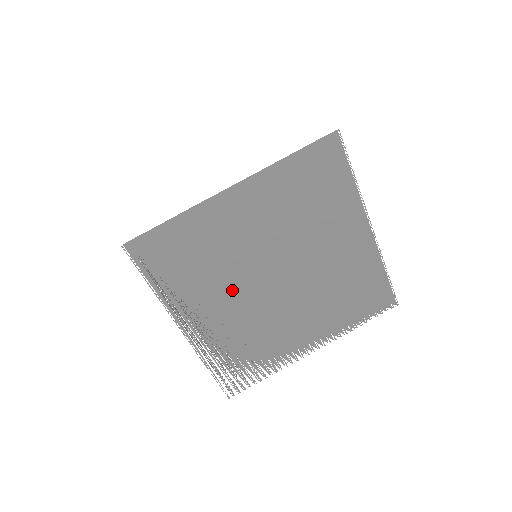
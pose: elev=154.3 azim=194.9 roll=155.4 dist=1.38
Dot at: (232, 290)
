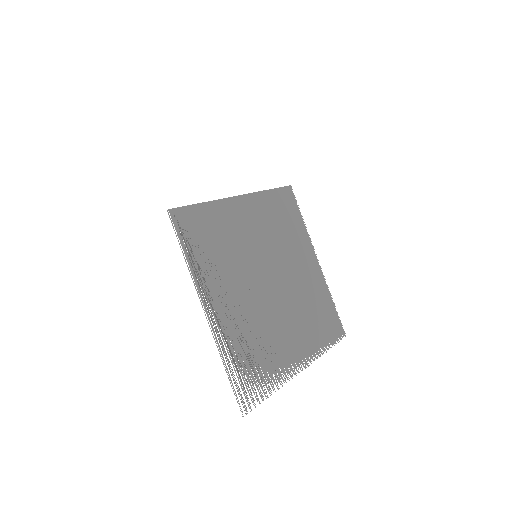
Dot at: (242, 282)
